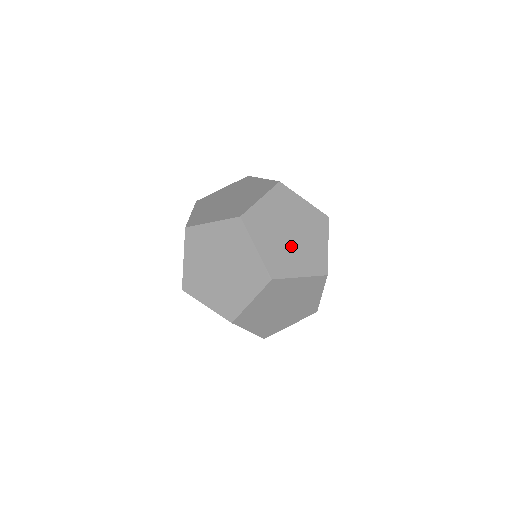
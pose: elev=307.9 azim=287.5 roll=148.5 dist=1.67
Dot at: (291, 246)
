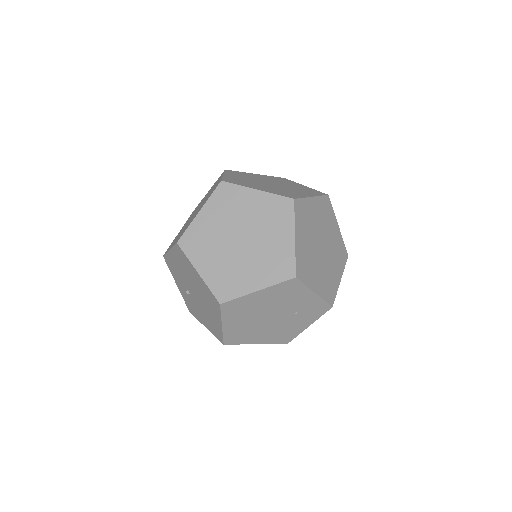
Dot at: (281, 188)
